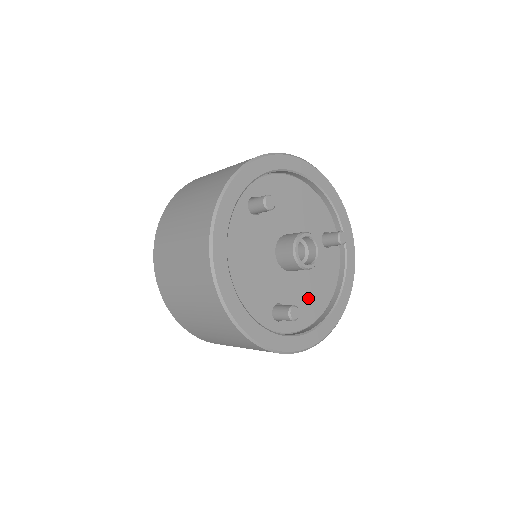
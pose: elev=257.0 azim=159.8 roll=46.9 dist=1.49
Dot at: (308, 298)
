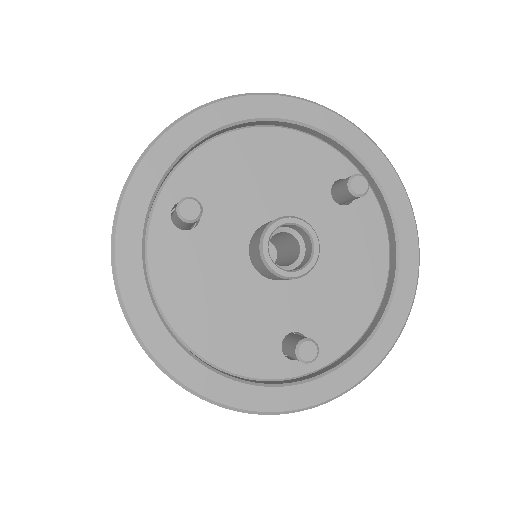
Dot at: (341, 299)
